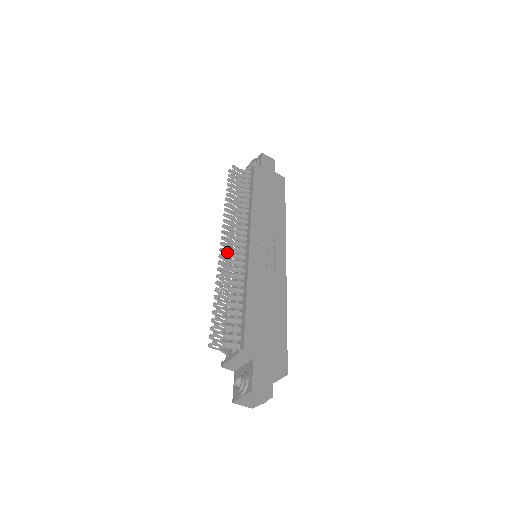
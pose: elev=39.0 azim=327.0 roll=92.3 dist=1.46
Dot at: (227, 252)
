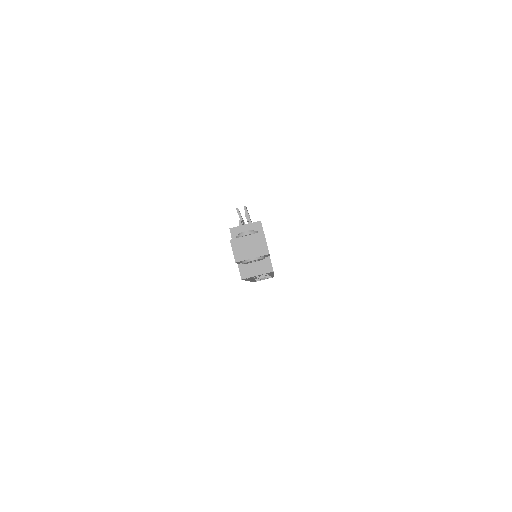
Dot at: occluded
